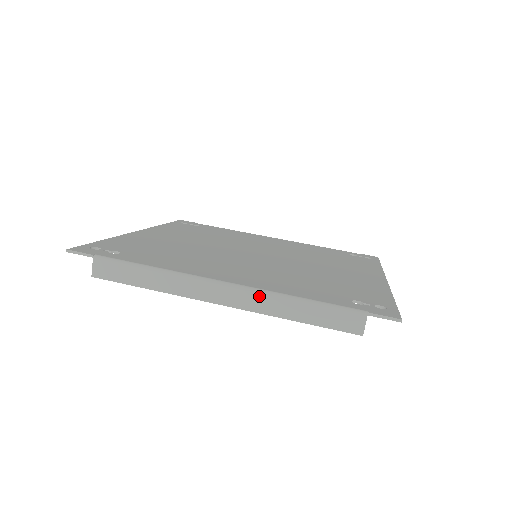
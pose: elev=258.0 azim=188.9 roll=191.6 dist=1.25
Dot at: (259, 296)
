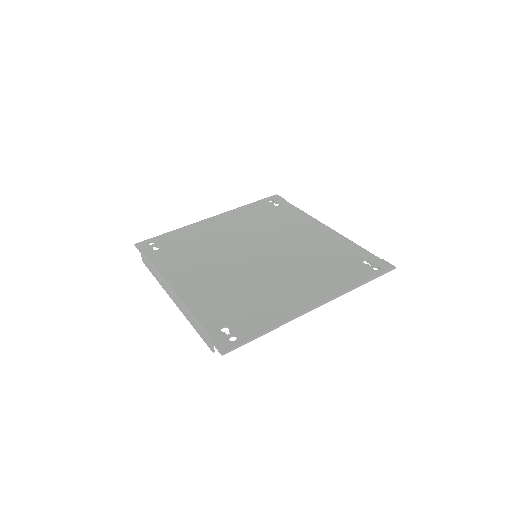
Dot at: (181, 305)
